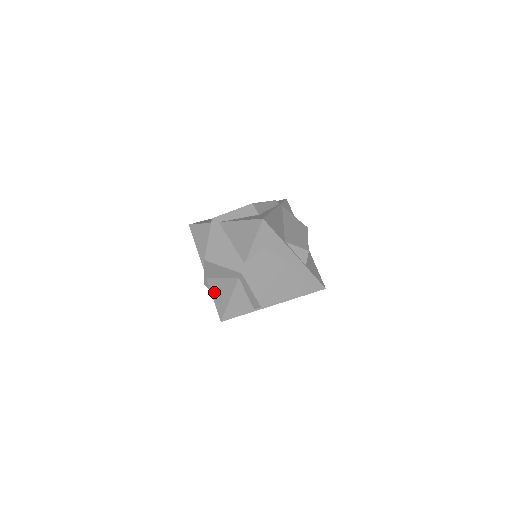
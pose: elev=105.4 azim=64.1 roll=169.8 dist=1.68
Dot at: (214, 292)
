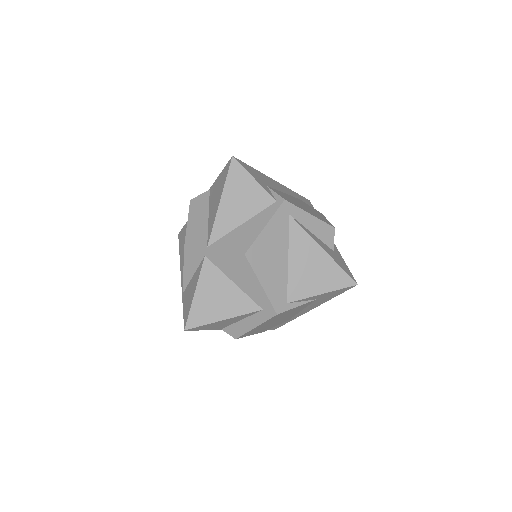
Dot at: (205, 286)
